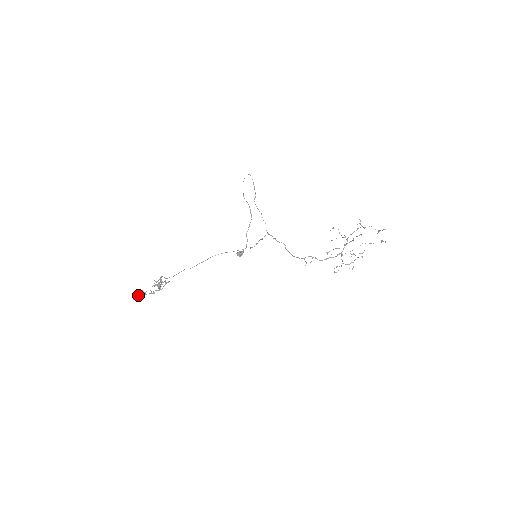
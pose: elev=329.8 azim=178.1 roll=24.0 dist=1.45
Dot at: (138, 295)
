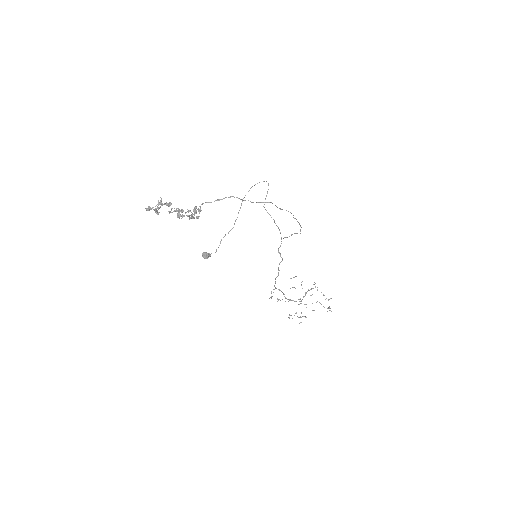
Dot at: (158, 208)
